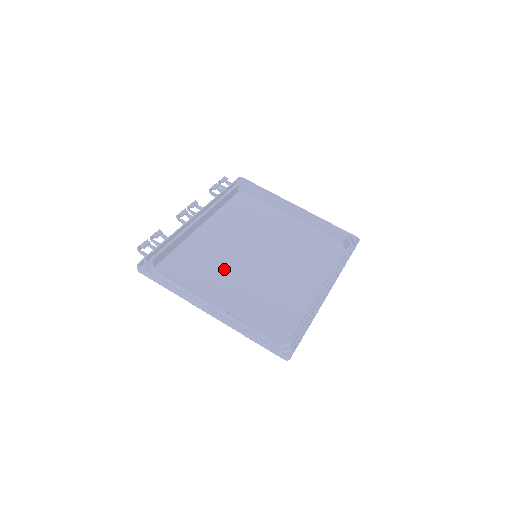
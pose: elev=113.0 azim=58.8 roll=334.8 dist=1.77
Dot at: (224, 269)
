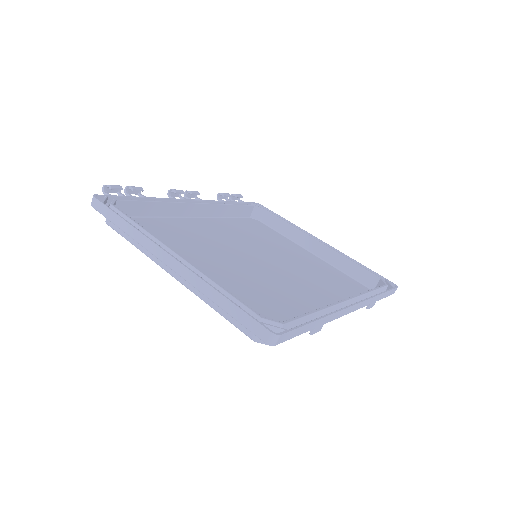
Dot at: (209, 251)
